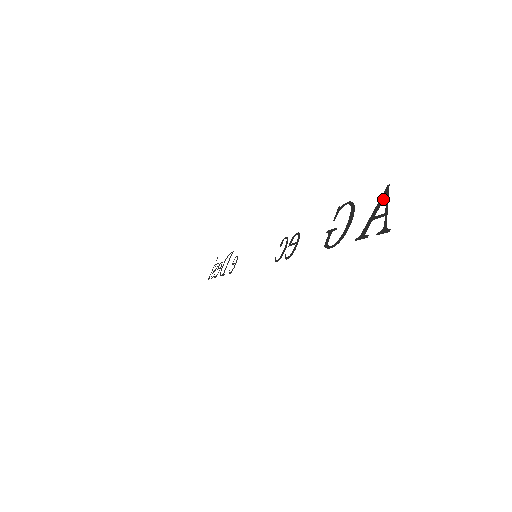
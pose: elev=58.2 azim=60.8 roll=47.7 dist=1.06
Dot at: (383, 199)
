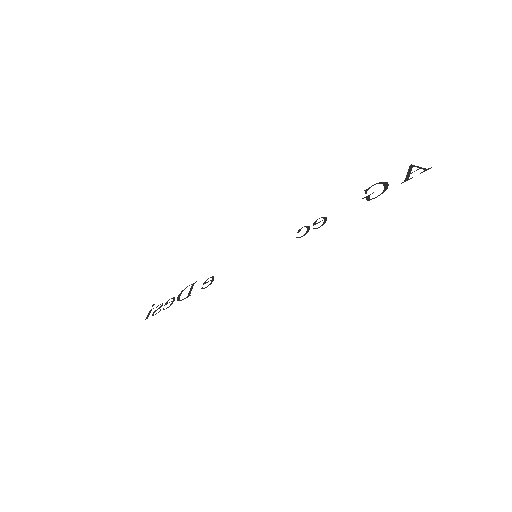
Dot at: occluded
